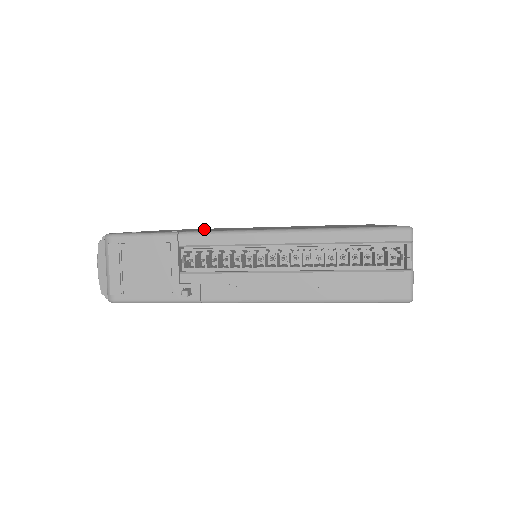
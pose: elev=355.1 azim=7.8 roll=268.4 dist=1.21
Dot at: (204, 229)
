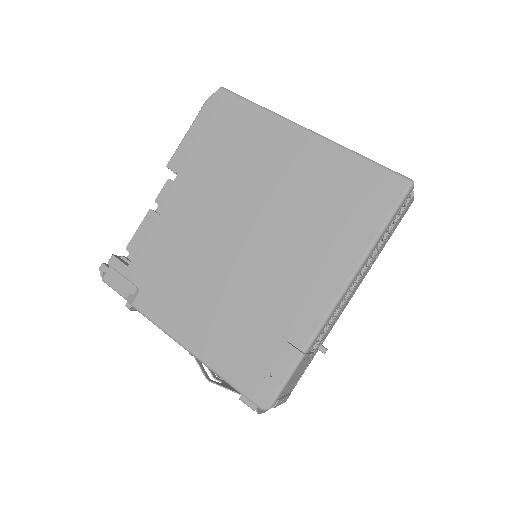
Dot at: (205, 293)
